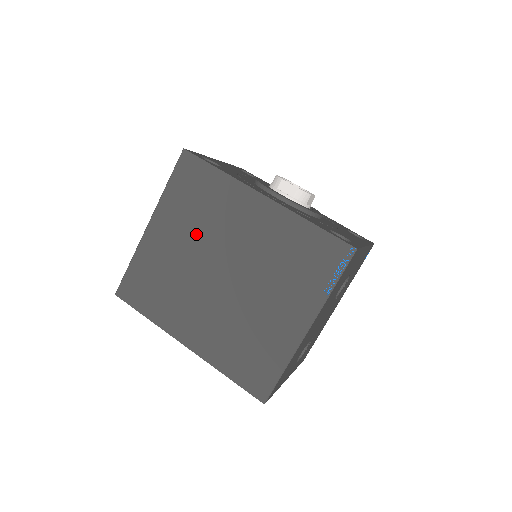
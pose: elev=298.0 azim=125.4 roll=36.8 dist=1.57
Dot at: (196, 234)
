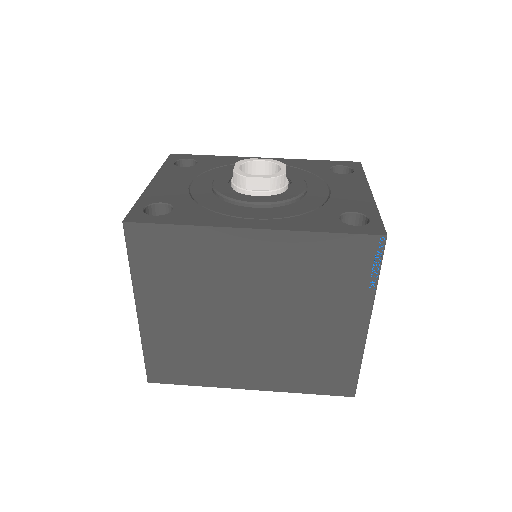
Dot at: (198, 298)
